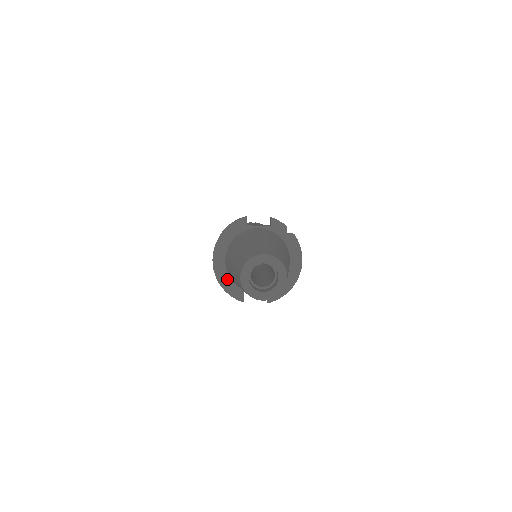
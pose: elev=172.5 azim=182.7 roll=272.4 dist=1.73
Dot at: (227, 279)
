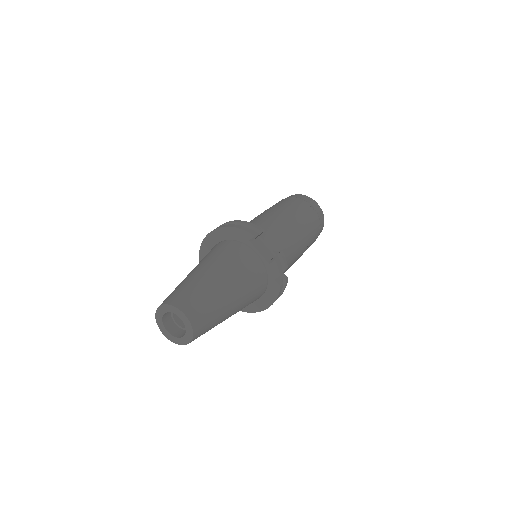
Dot at: occluded
